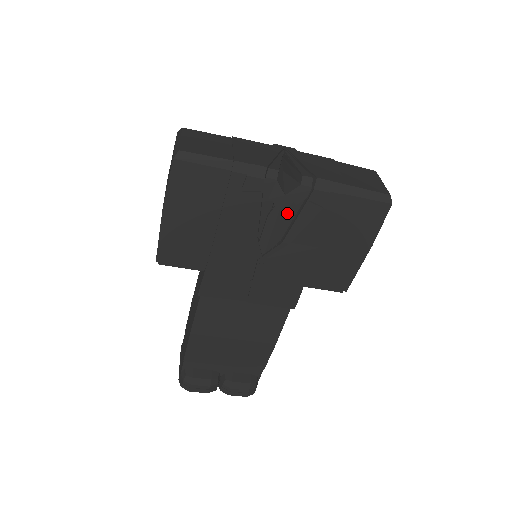
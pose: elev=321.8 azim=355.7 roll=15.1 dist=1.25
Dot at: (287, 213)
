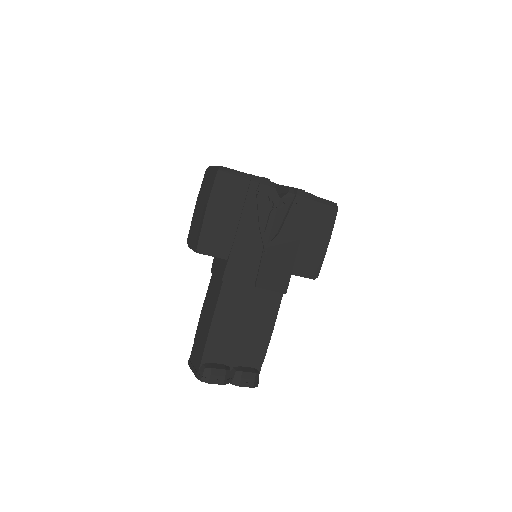
Dot at: (281, 213)
